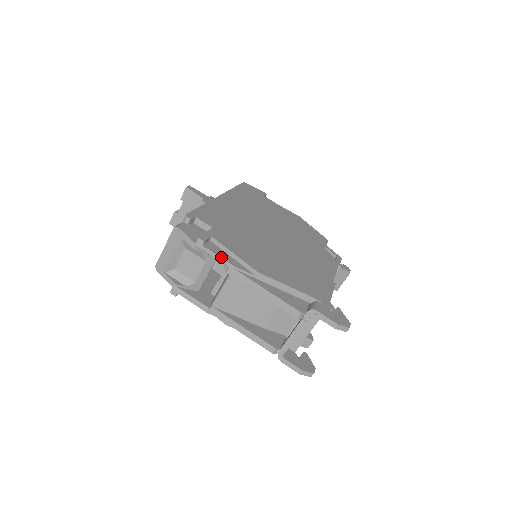
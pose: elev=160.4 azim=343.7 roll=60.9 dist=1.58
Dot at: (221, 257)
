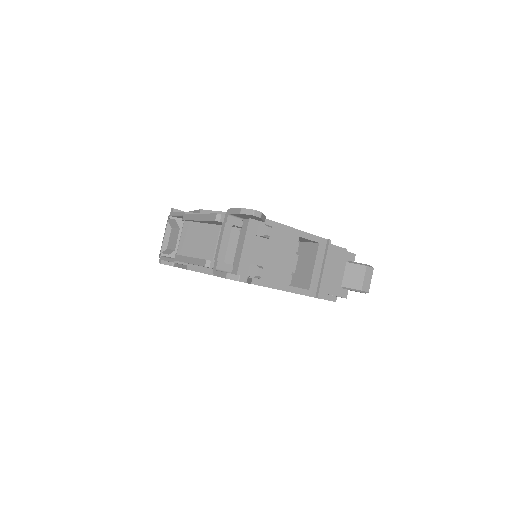
Dot at: (180, 212)
